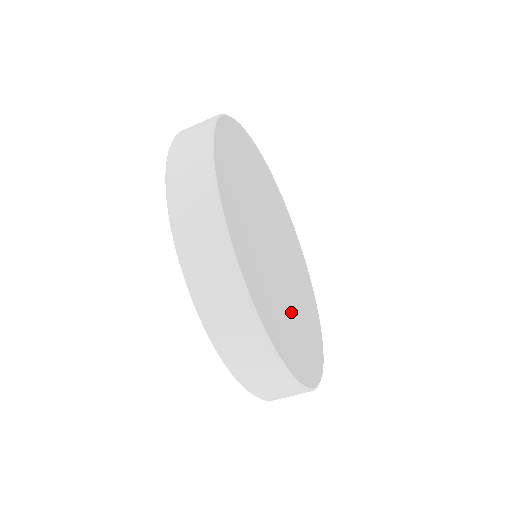
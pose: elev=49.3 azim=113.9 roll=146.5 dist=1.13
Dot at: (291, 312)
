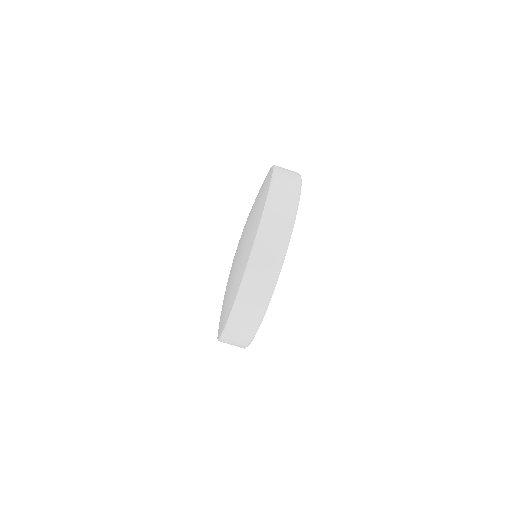
Dot at: occluded
